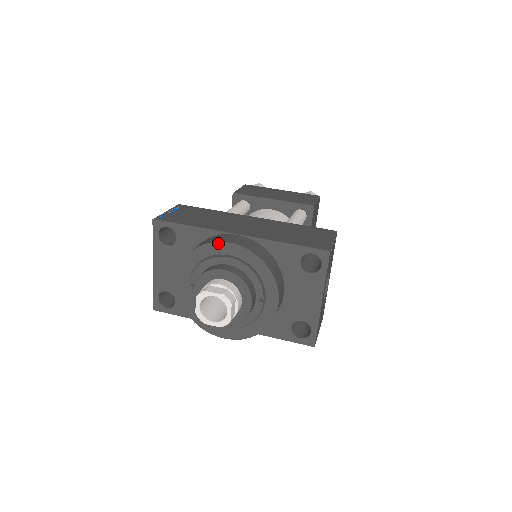
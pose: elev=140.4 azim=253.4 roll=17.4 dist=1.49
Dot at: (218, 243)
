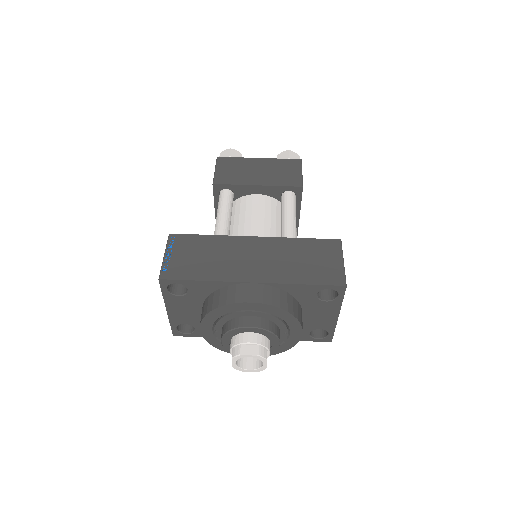
Dot at: (239, 304)
